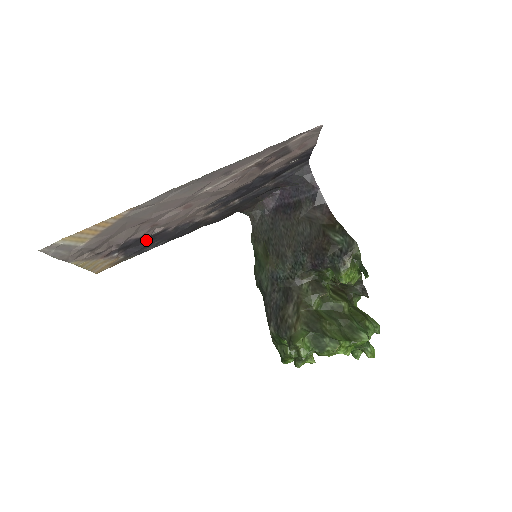
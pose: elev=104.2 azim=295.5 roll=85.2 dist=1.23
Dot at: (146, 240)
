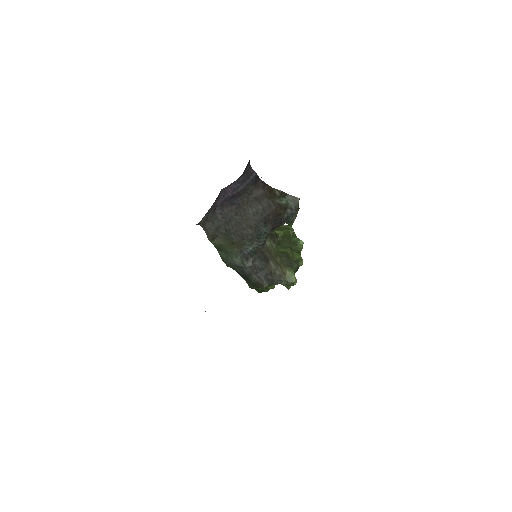
Dot at: occluded
